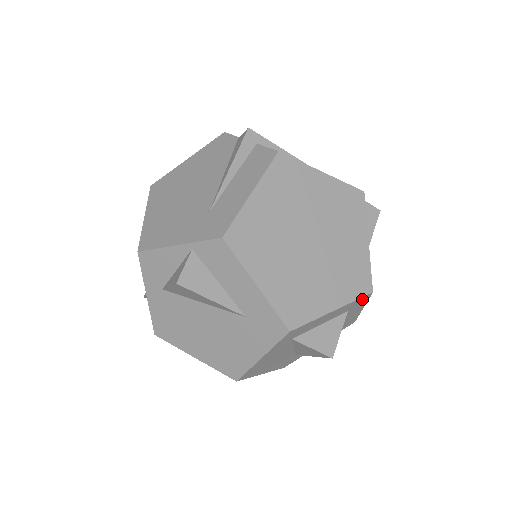
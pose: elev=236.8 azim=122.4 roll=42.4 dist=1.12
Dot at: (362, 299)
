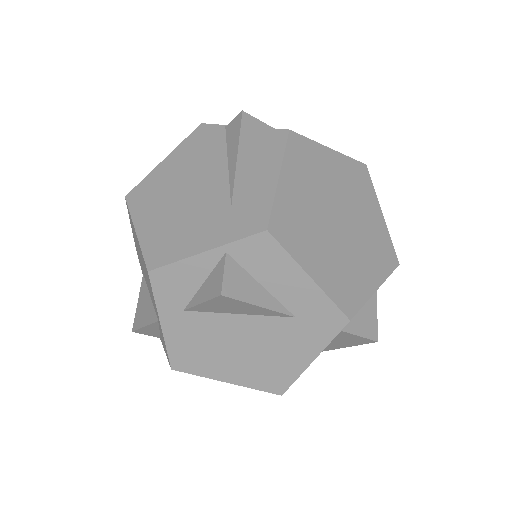
Dot at: occluded
